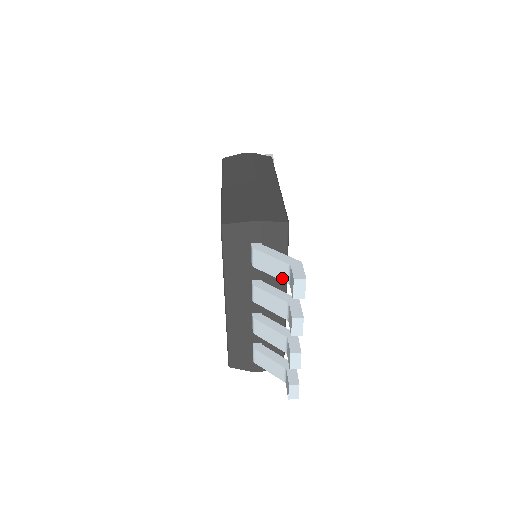
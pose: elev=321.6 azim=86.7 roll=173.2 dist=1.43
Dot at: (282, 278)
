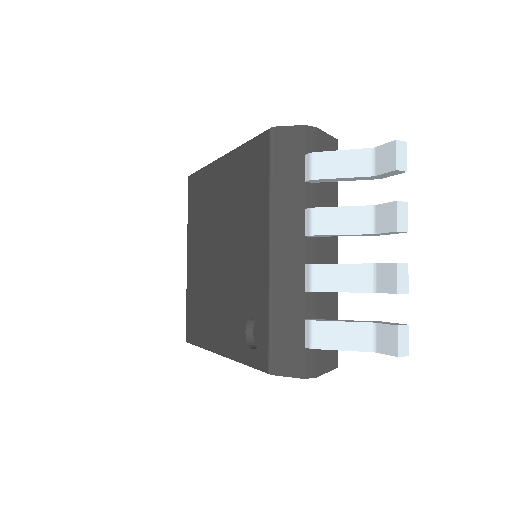
Dot at: (361, 173)
